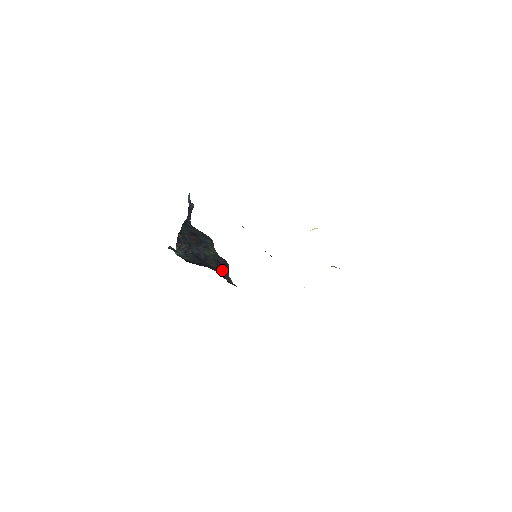
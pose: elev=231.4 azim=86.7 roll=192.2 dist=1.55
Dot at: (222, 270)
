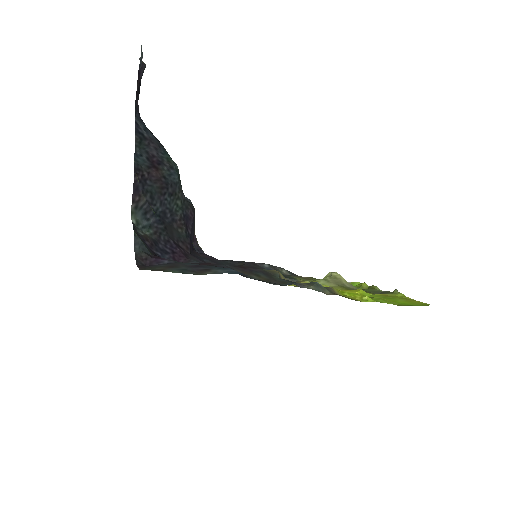
Dot at: (191, 233)
